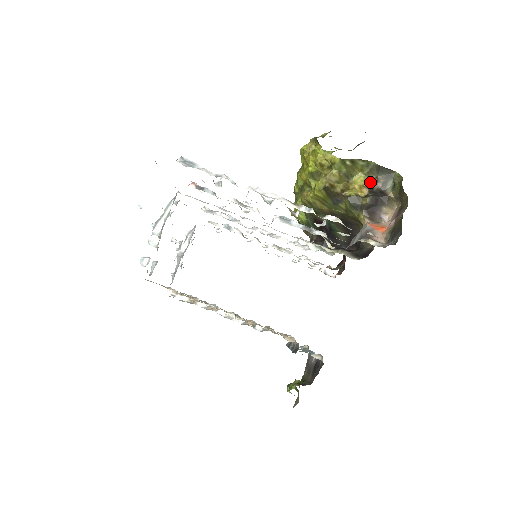
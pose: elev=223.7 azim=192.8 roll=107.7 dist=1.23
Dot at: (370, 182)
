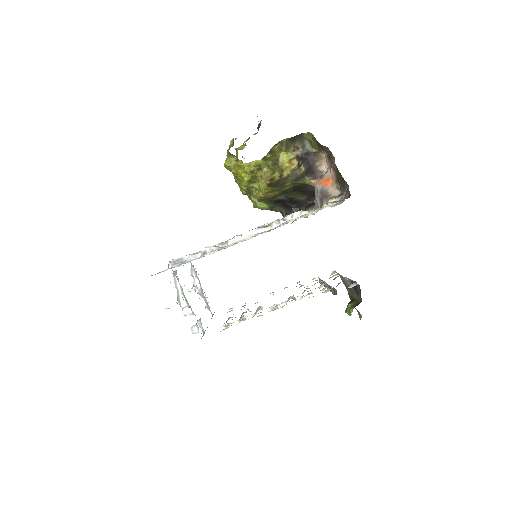
Dot at: (293, 153)
